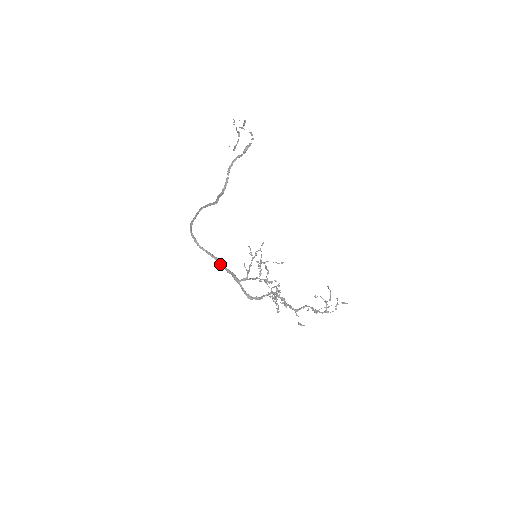
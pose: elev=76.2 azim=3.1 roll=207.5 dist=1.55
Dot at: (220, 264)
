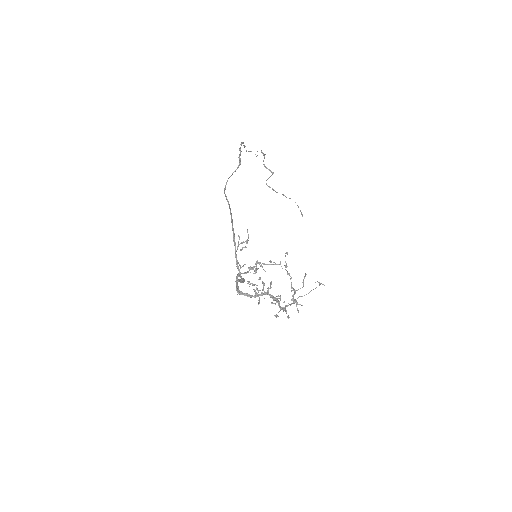
Dot at: occluded
